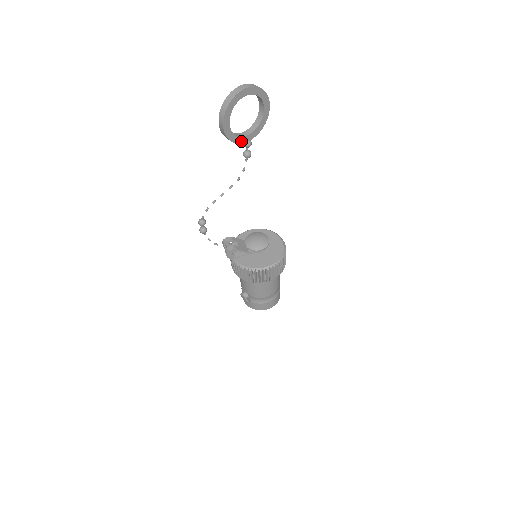
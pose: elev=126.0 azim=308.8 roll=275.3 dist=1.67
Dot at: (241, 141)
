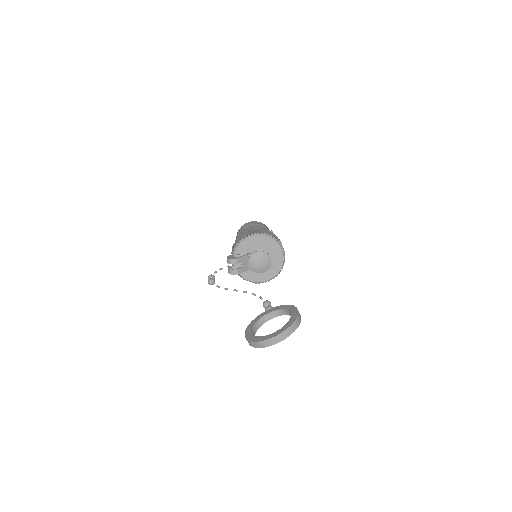
Dot at: (263, 321)
